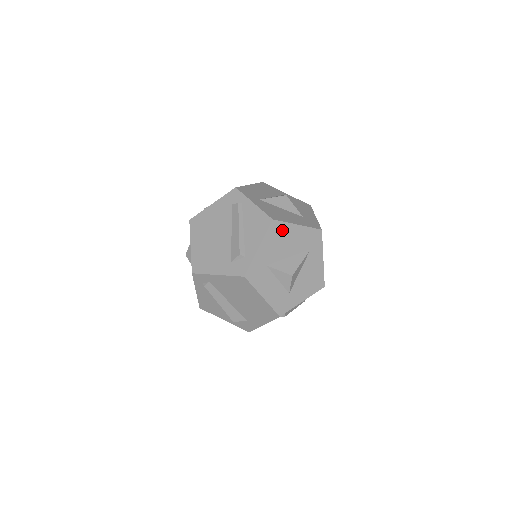
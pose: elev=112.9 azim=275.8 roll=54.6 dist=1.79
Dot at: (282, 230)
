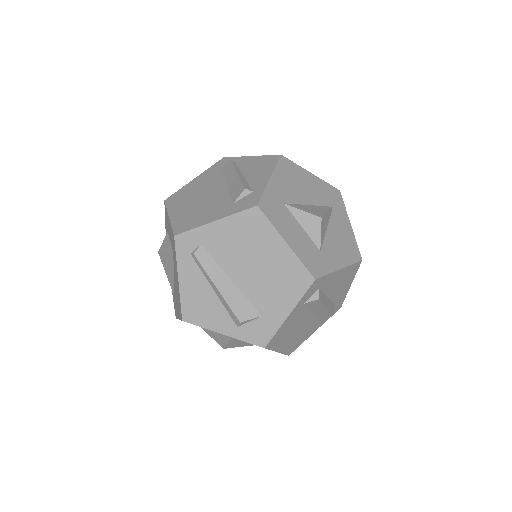
Dot at: (294, 171)
